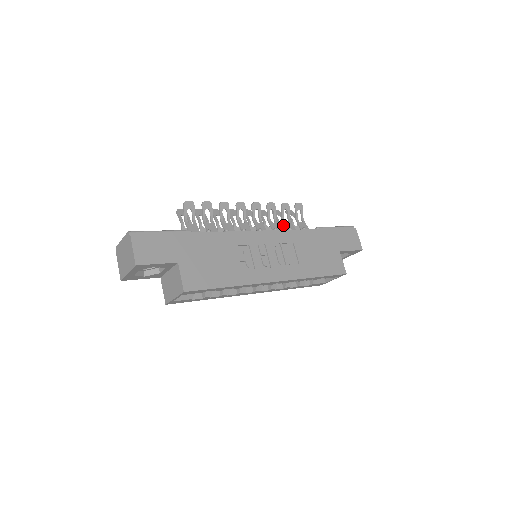
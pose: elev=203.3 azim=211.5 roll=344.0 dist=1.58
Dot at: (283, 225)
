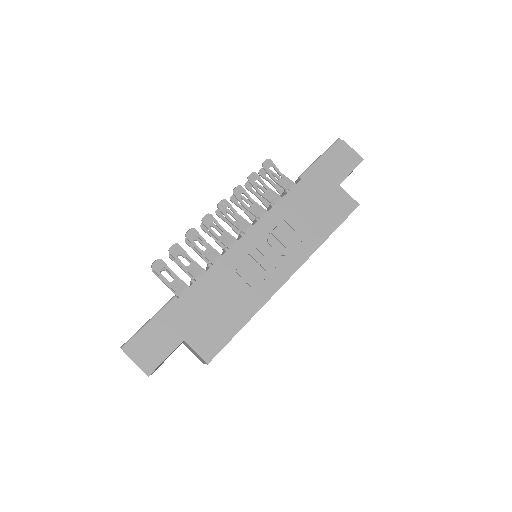
Dot at: occluded
